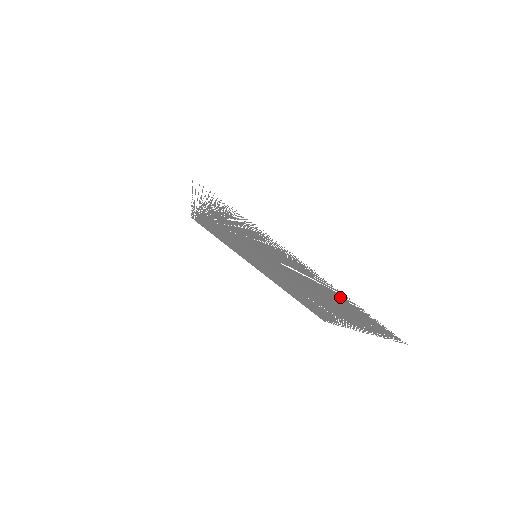
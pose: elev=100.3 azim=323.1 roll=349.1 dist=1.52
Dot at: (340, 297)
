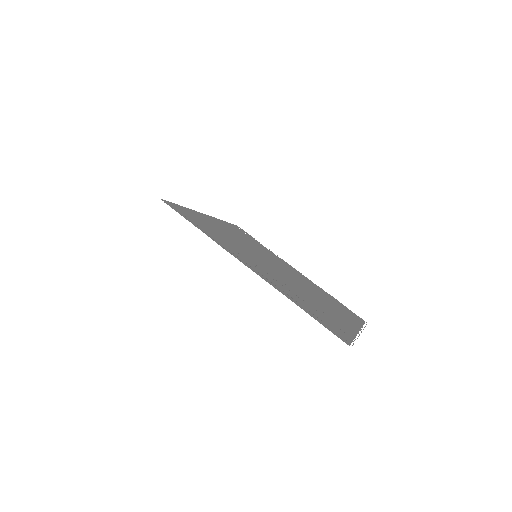
Dot at: (349, 317)
